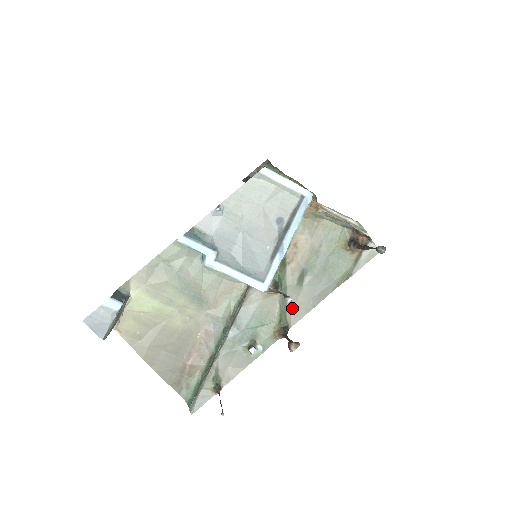
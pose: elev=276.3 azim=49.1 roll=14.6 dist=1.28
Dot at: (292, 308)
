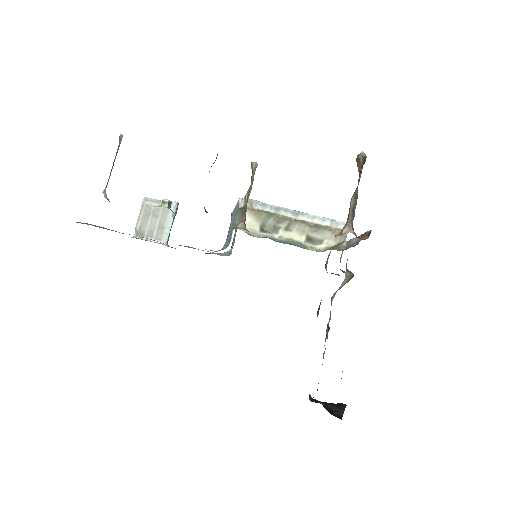
Dot at: occluded
